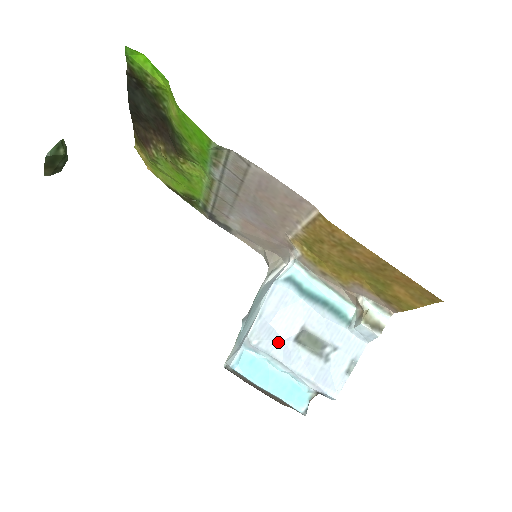
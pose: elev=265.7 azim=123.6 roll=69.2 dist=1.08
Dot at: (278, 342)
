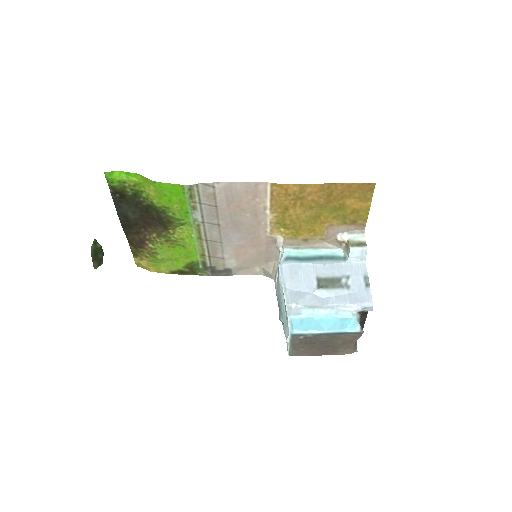
Dot at: (309, 297)
